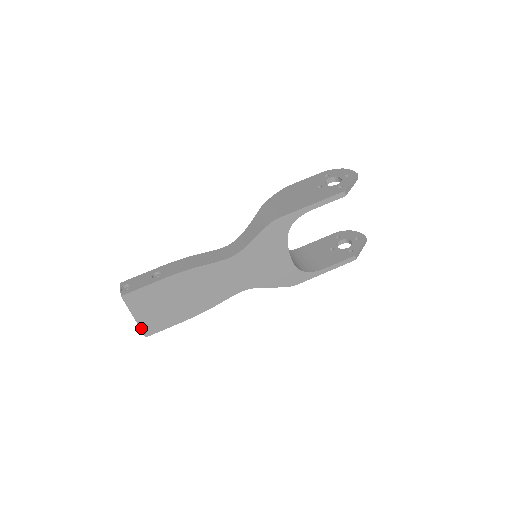
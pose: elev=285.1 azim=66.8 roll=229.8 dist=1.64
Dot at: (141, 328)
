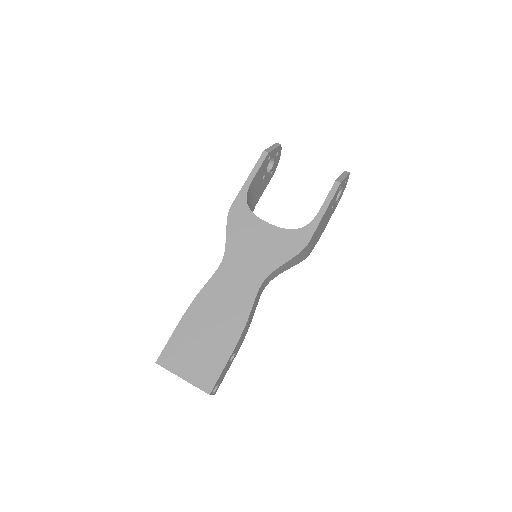
Dot at: (197, 387)
